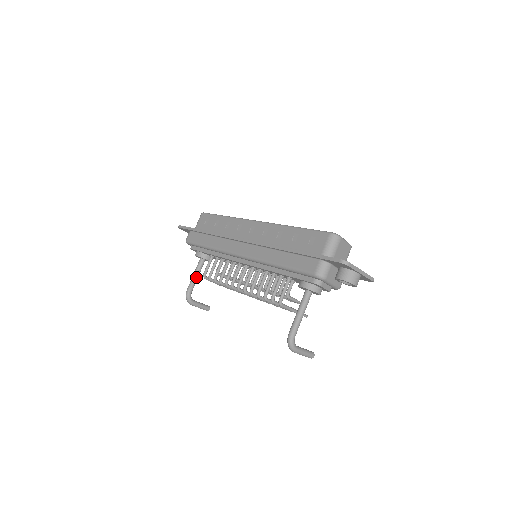
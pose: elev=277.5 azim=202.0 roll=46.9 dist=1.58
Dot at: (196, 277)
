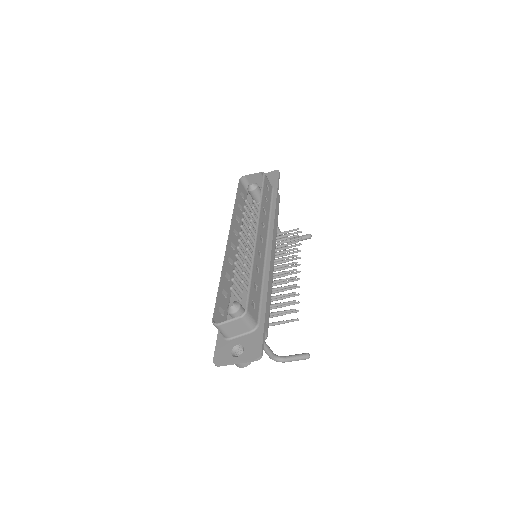
Dot at: occluded
